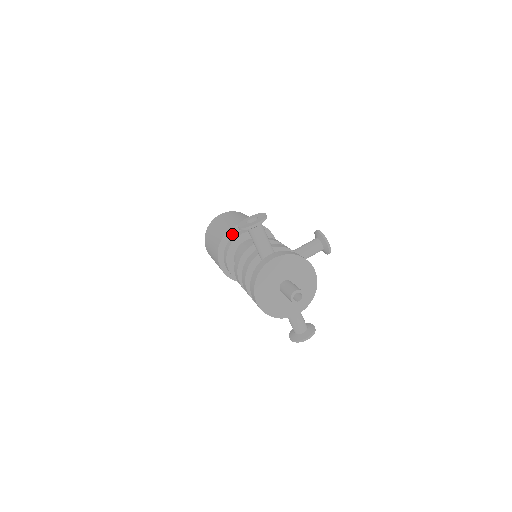
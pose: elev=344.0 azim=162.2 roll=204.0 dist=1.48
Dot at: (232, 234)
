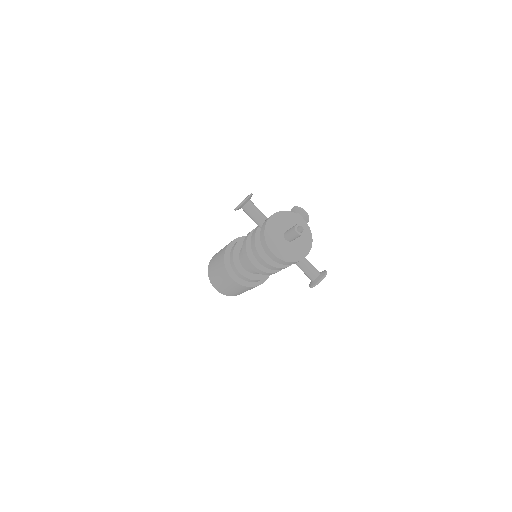
Dot at: (230, 250)
